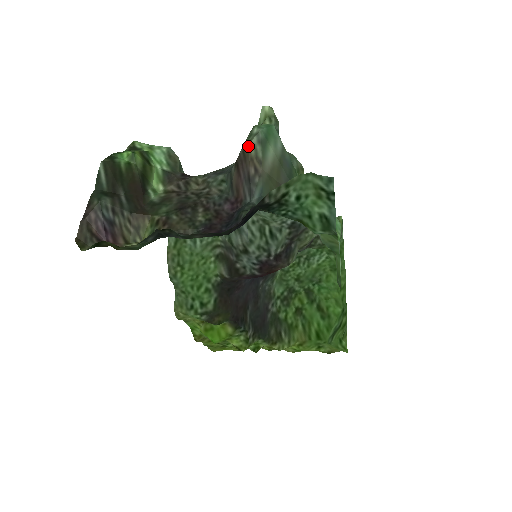
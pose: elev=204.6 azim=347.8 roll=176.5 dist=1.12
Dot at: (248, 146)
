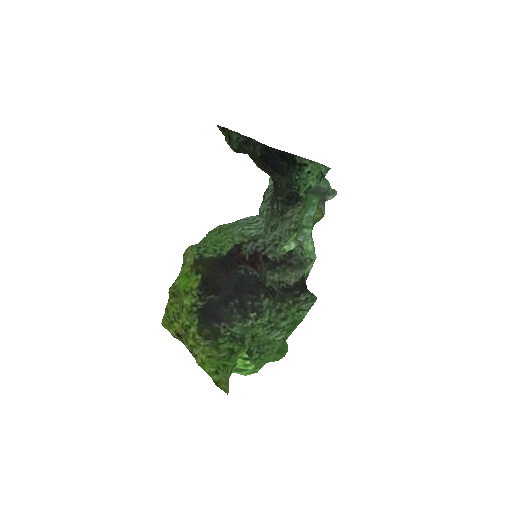
Dot at: occluded
